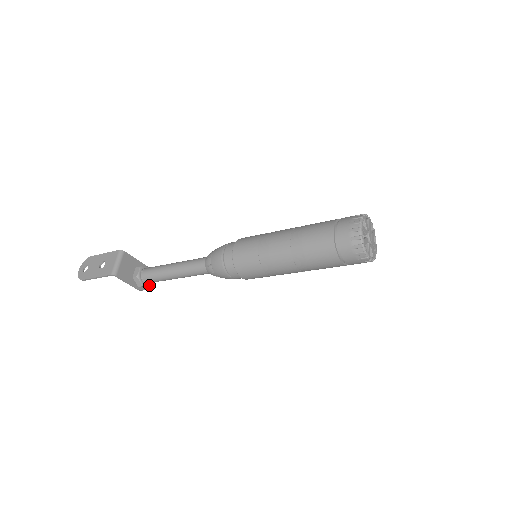
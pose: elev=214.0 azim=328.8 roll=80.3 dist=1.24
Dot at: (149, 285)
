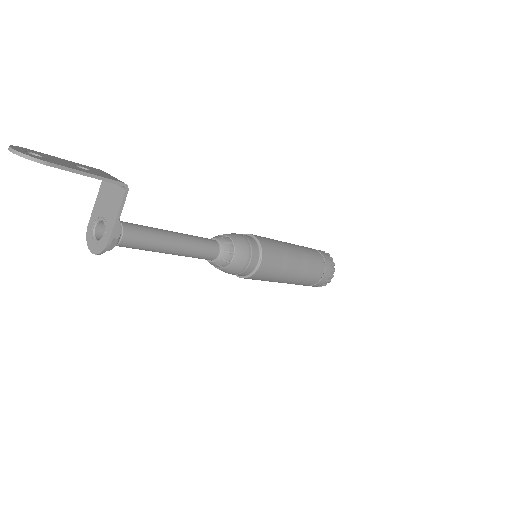
Dot at: (112, 248)
